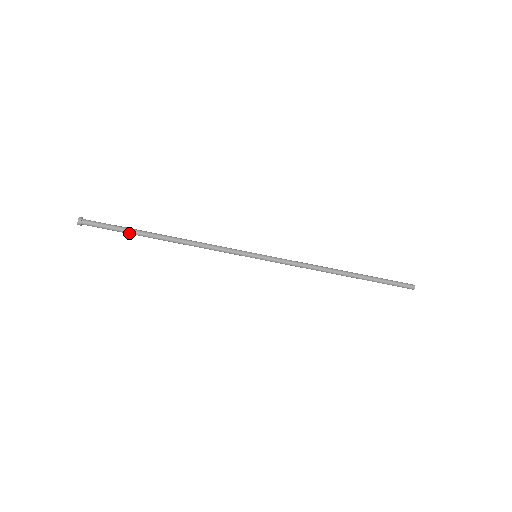
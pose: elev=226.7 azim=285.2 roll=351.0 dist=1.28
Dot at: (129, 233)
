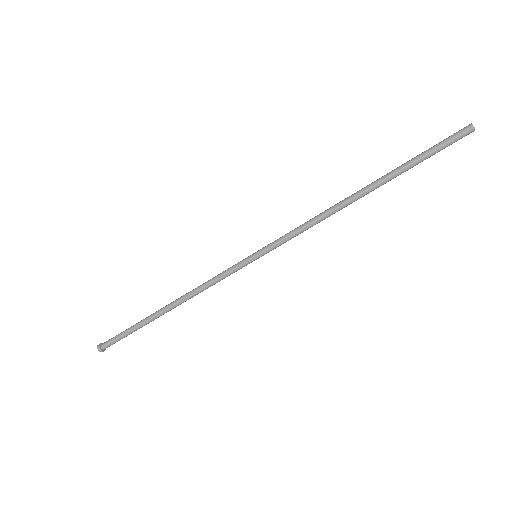
Dot at: occluded
